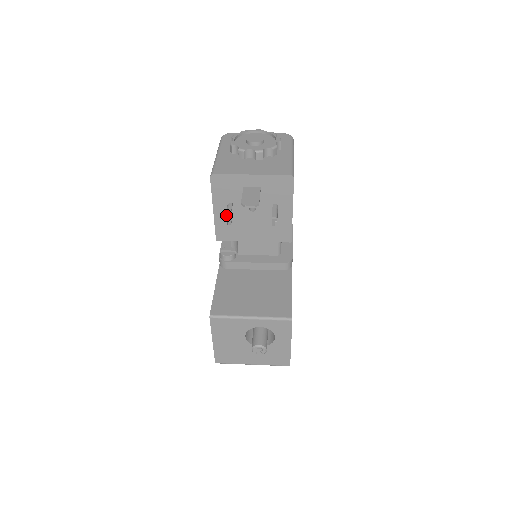
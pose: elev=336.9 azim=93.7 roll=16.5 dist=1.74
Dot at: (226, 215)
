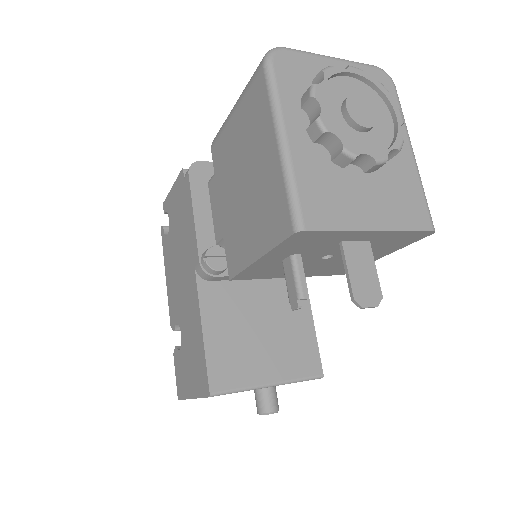
Dot at: (302, 296)
